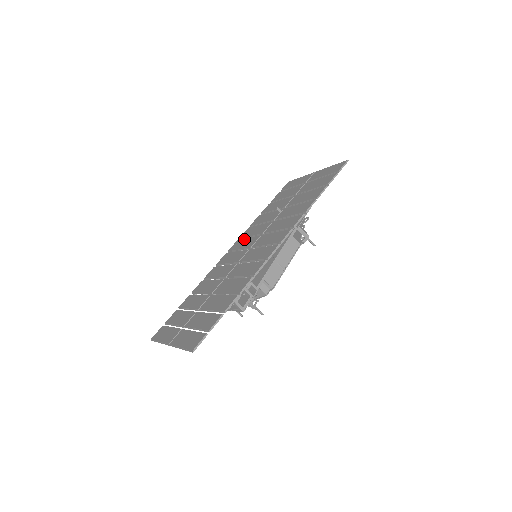
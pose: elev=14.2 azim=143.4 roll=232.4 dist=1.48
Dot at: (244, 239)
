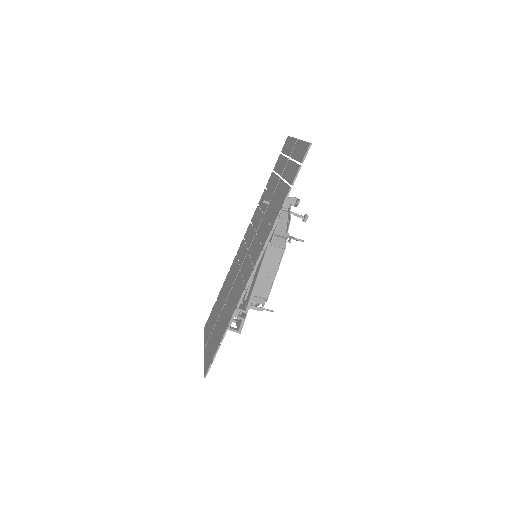
Dot at: (250, 228)
